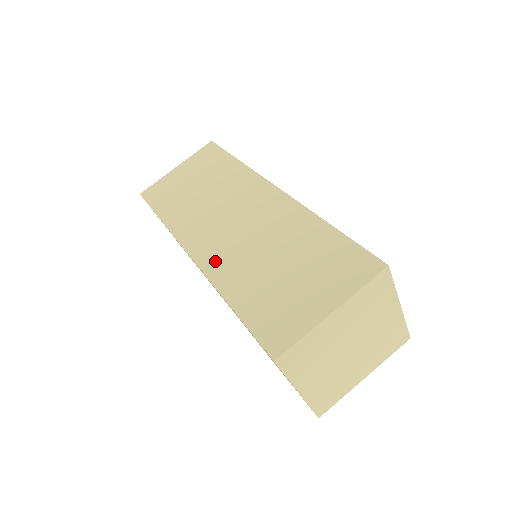
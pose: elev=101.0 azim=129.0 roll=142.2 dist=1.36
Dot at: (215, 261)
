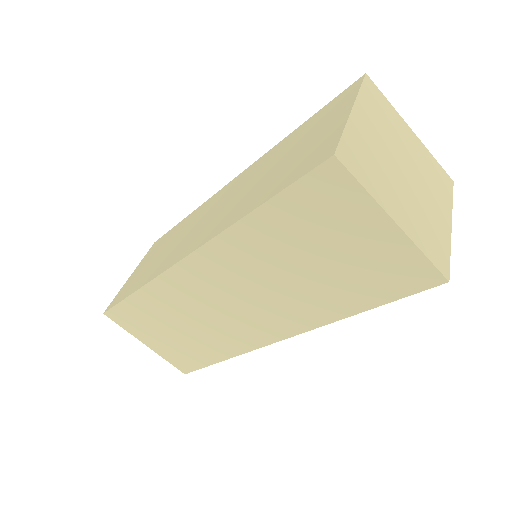
Dot at: (212, 230)
